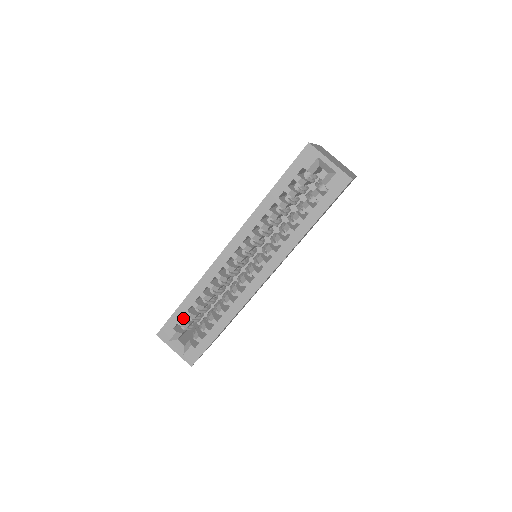
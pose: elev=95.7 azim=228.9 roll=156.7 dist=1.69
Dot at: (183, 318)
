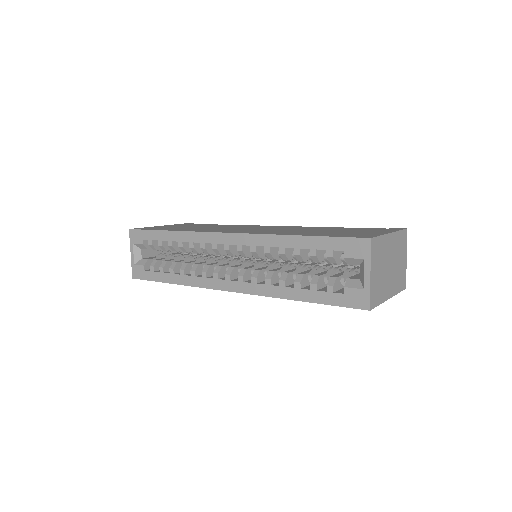
Dot at: (157, 240)
